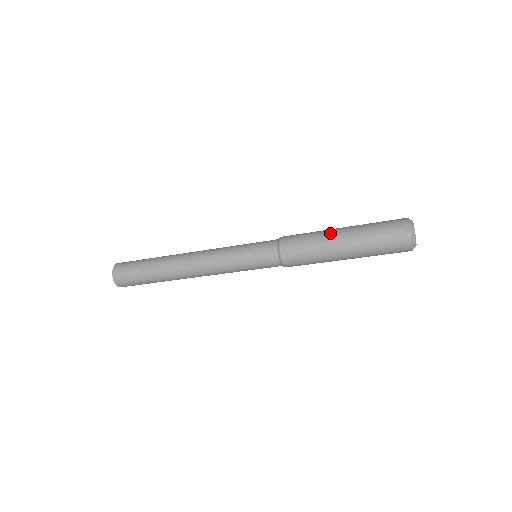
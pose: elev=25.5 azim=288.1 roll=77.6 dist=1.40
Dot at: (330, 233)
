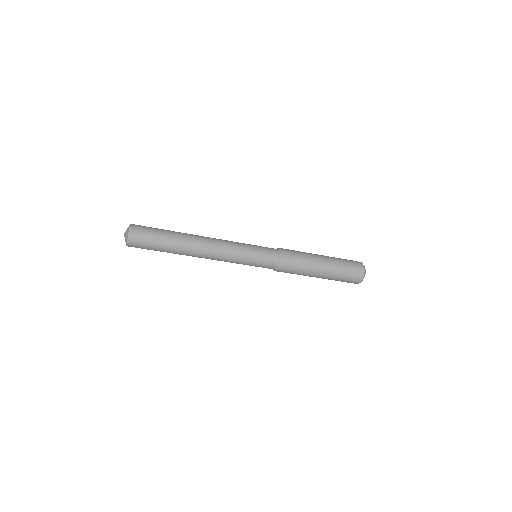
Dot at: (315, 255)
